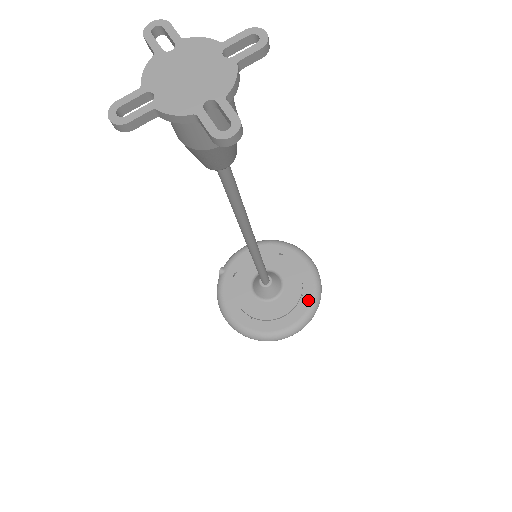
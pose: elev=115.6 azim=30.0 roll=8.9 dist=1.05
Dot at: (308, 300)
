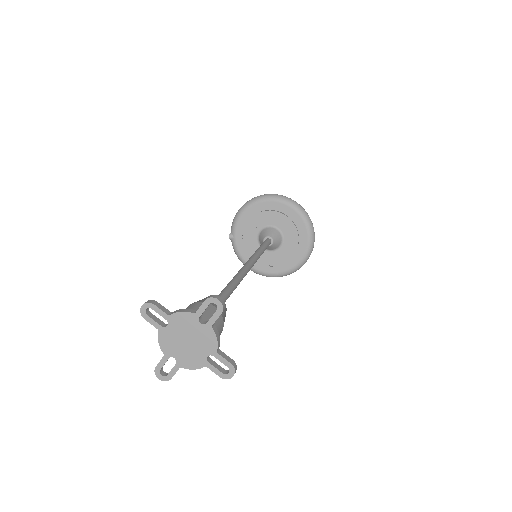
Dot at: (305, 238)
